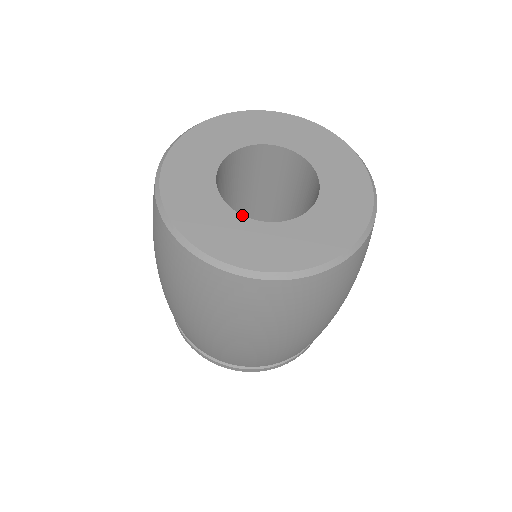
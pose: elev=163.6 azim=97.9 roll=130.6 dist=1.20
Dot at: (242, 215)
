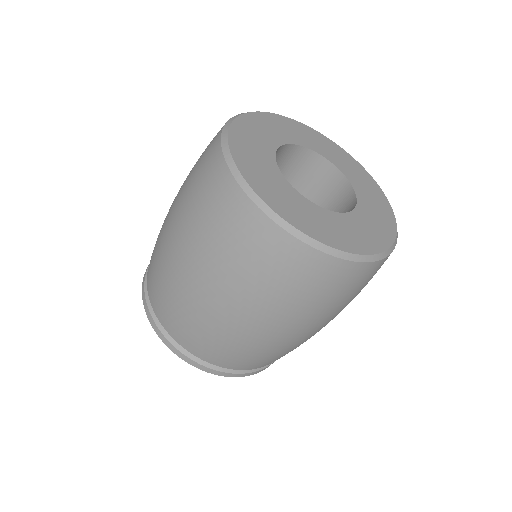
Dot at: (308, 200)
